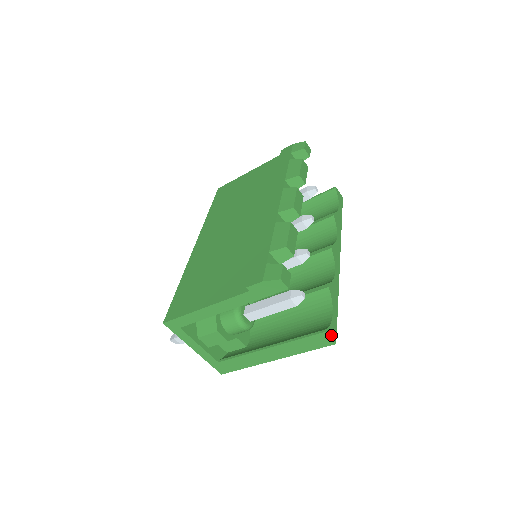
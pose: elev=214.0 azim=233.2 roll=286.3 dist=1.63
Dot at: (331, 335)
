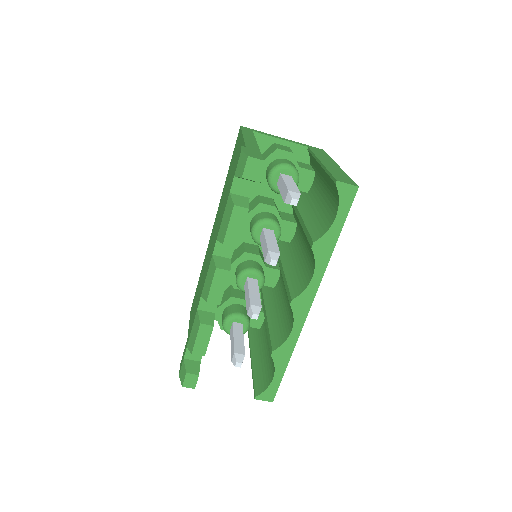
Dot at: (265, 398)
